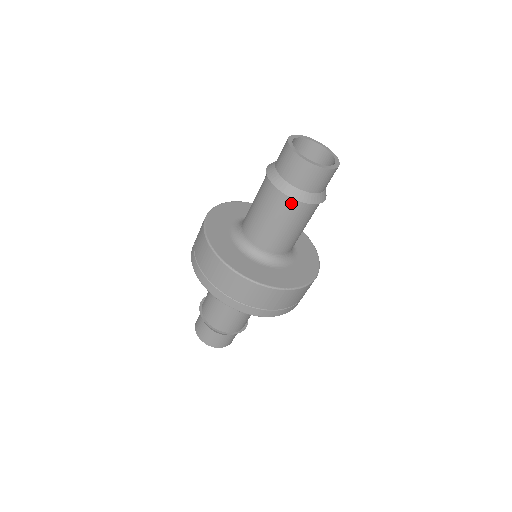
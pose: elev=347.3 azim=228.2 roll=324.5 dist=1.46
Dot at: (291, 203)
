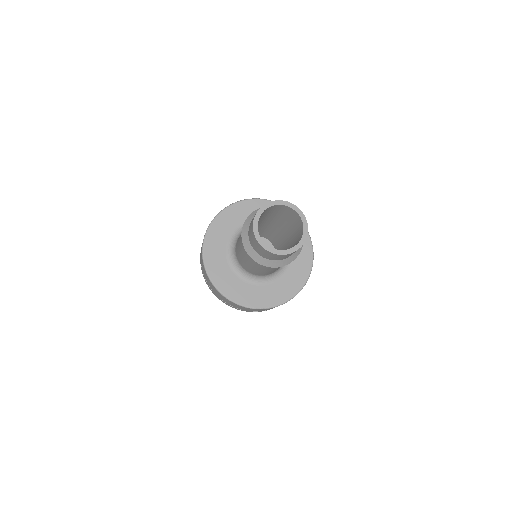
Dot at: occluded
